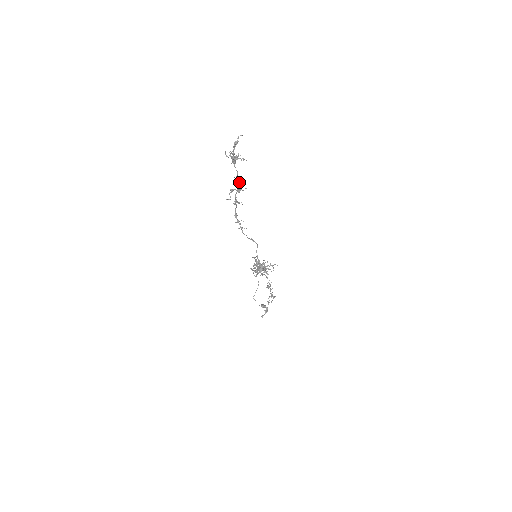
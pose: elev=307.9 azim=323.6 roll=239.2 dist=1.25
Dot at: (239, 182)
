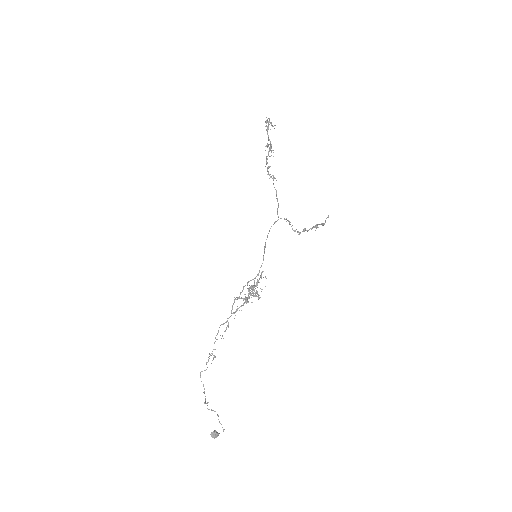
Dot at: (270, 143)
